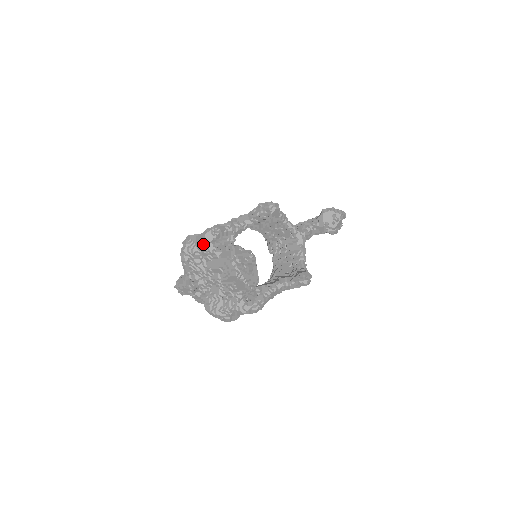
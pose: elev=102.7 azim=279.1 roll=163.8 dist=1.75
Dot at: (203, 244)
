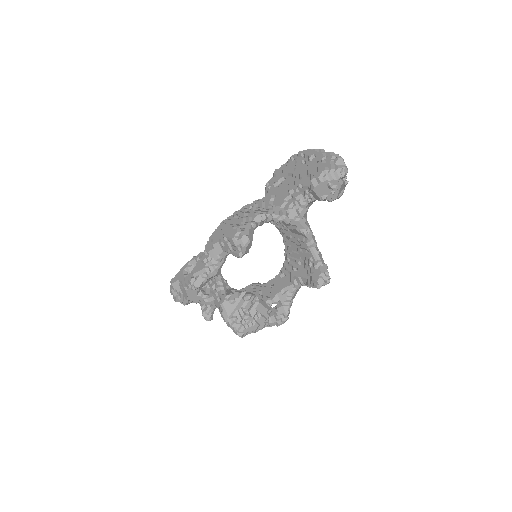
Dot at: (190, 298)
